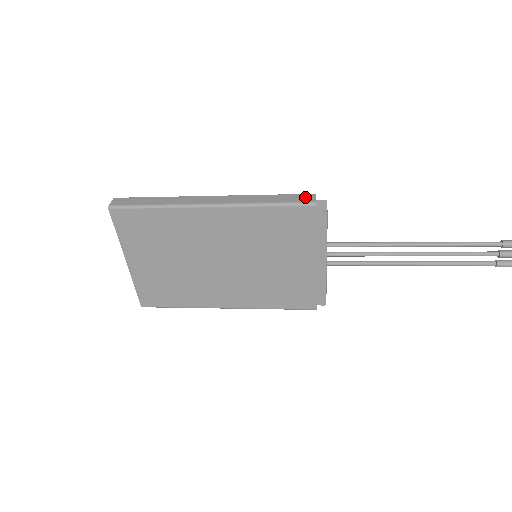
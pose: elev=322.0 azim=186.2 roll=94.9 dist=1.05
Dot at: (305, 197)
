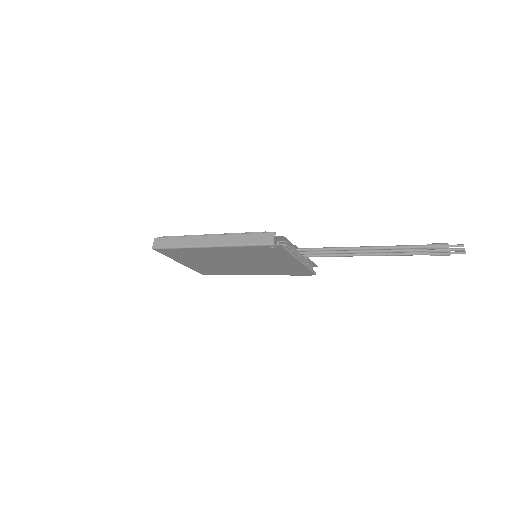
Dot at: (267, 237)
